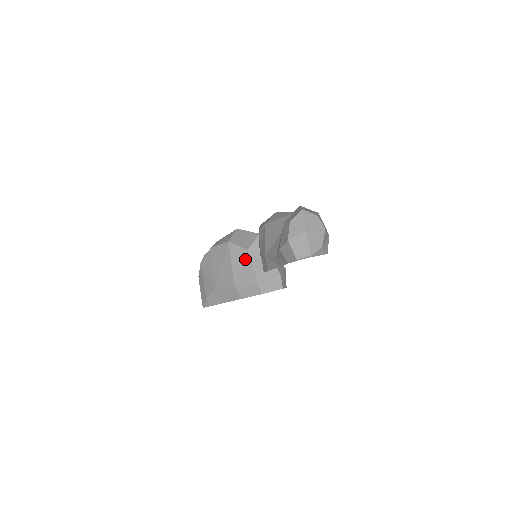
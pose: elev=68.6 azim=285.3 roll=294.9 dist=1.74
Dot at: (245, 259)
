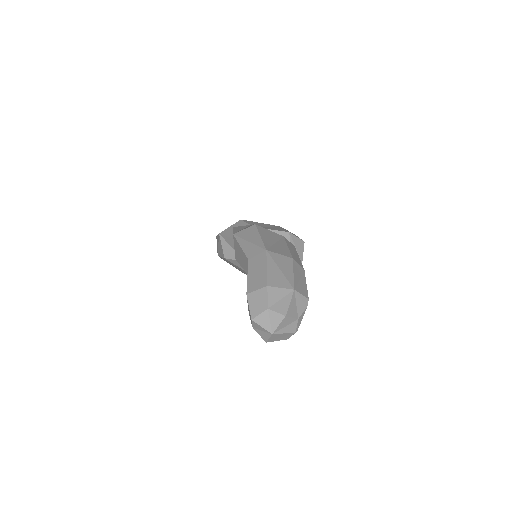
Dot at: occluded
